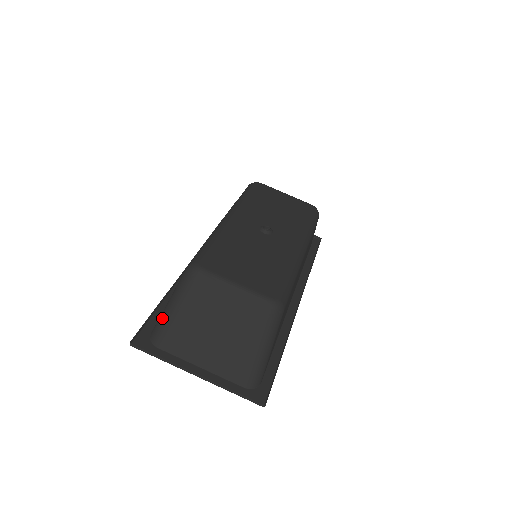
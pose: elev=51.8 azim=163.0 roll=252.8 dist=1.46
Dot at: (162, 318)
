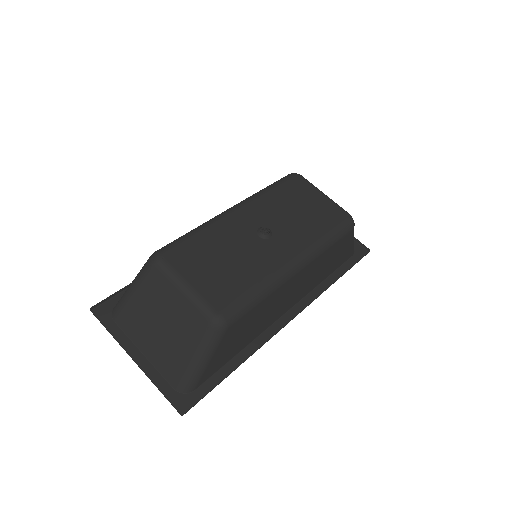
Dot at: (123, 295)
